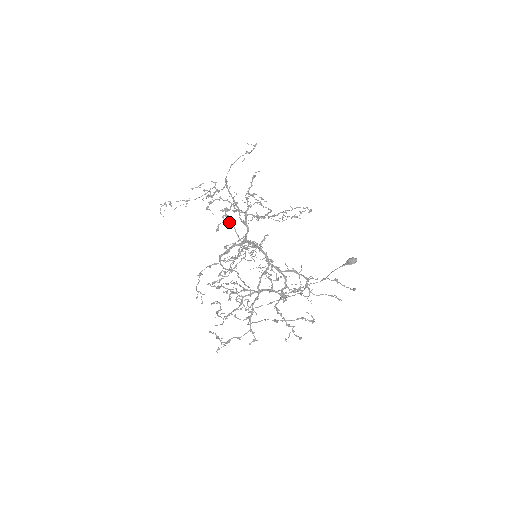
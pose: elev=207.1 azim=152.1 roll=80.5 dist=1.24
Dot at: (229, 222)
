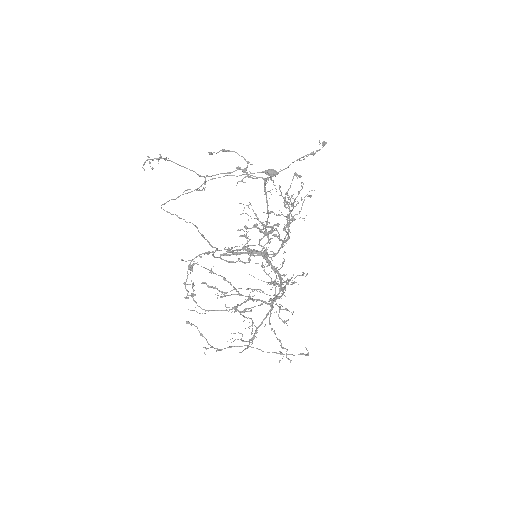
Dot at: occluded
